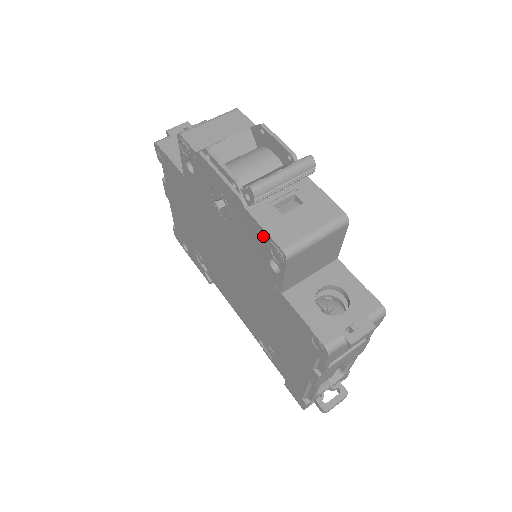
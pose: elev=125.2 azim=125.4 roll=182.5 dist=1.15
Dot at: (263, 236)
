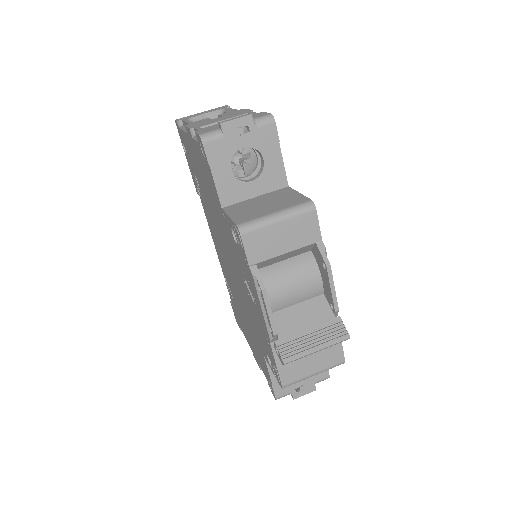
Dot at: (273, 361)
